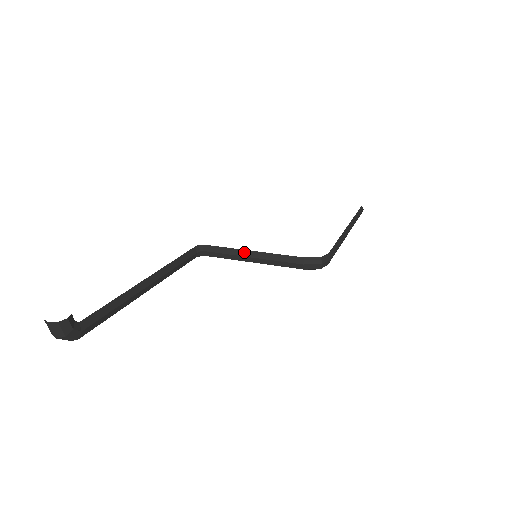
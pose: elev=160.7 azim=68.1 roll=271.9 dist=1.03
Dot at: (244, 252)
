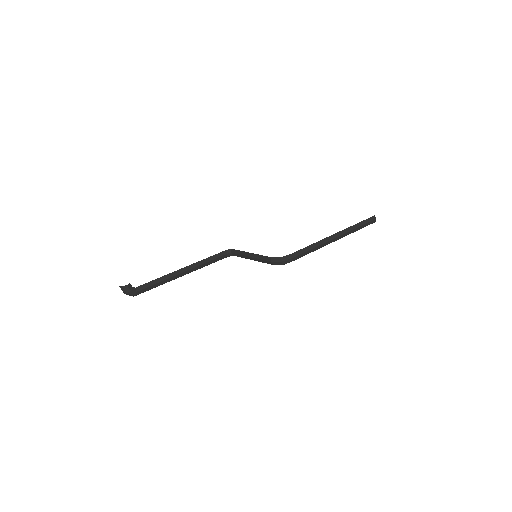
Dot at: (247, 254)
